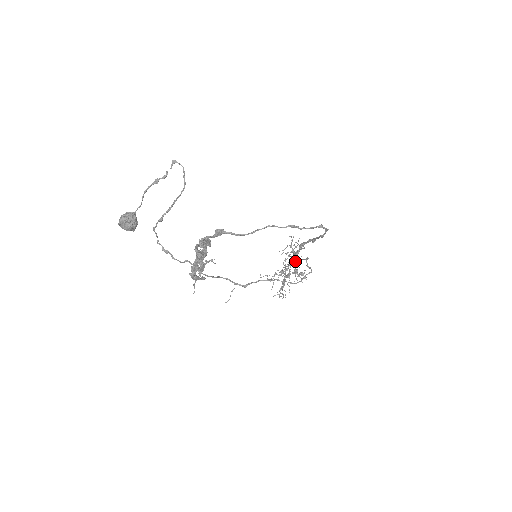
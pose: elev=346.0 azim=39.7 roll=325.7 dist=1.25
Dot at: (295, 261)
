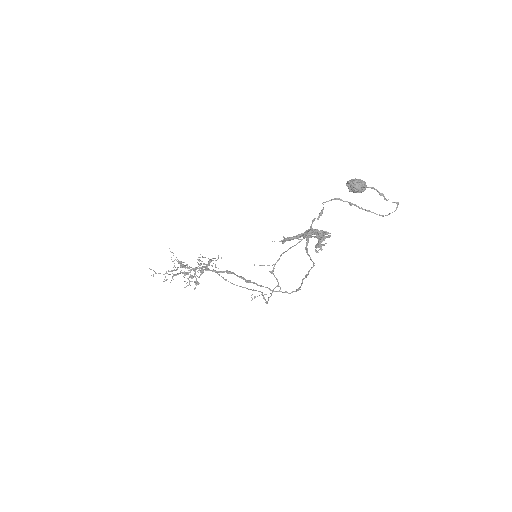
Dot at: occluded
